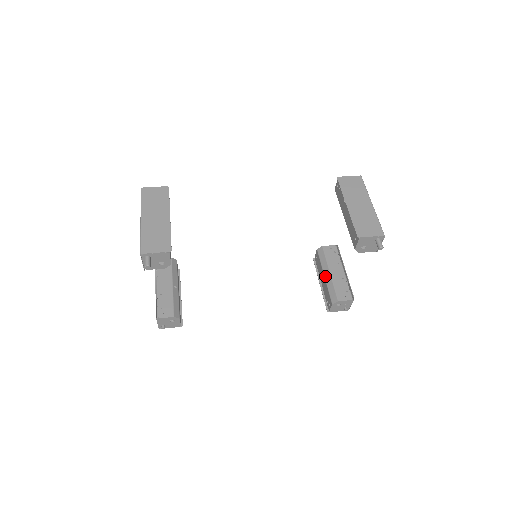
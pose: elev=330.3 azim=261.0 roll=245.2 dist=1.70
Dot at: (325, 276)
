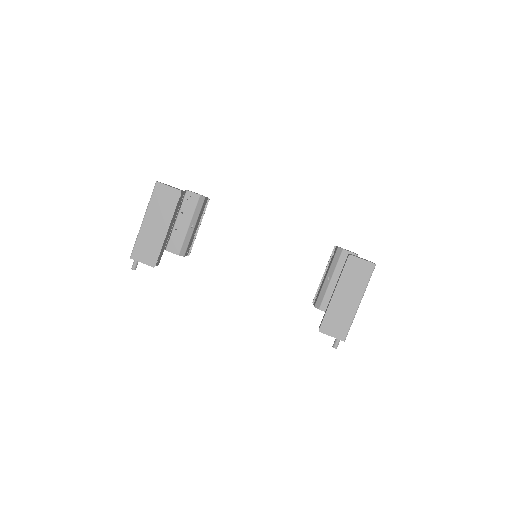
Dot at: (326, 278)
